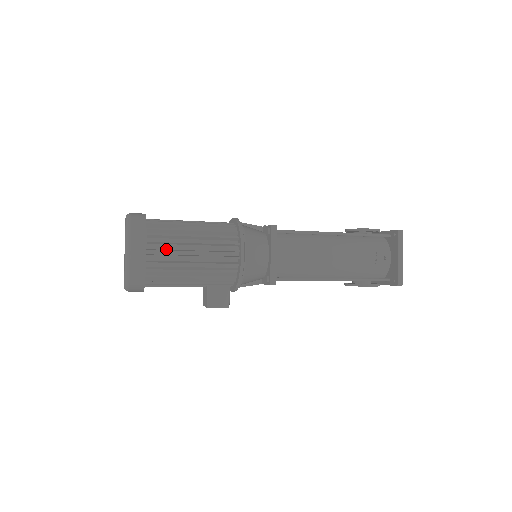
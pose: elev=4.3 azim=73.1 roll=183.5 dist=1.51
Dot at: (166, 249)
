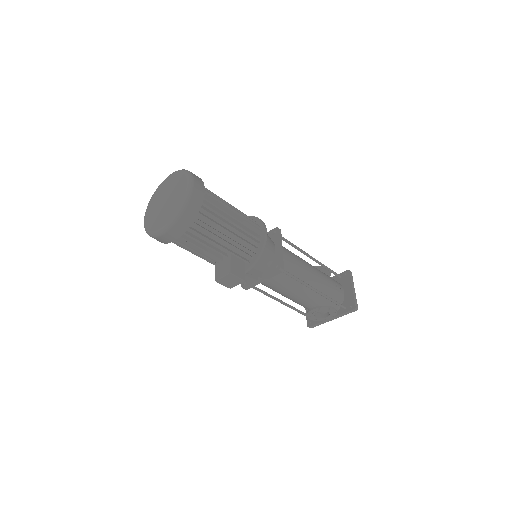
Dot at: (215, 201)
